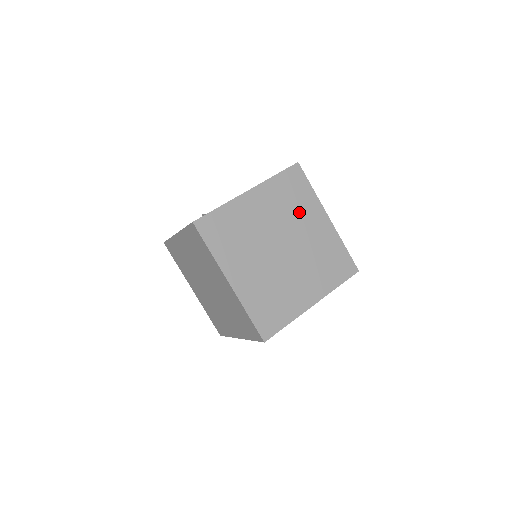
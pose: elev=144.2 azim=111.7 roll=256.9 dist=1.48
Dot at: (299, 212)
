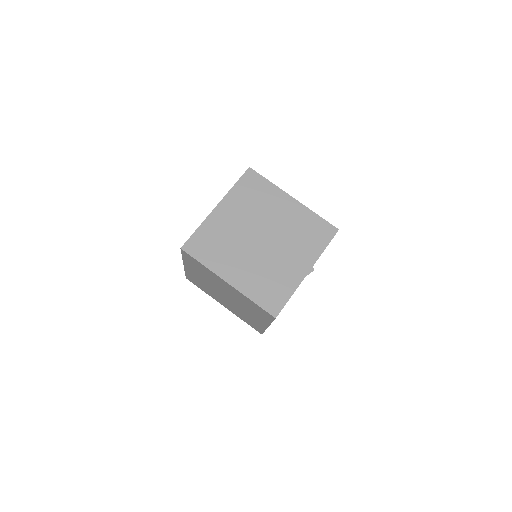
Dot at: (265, 205)
